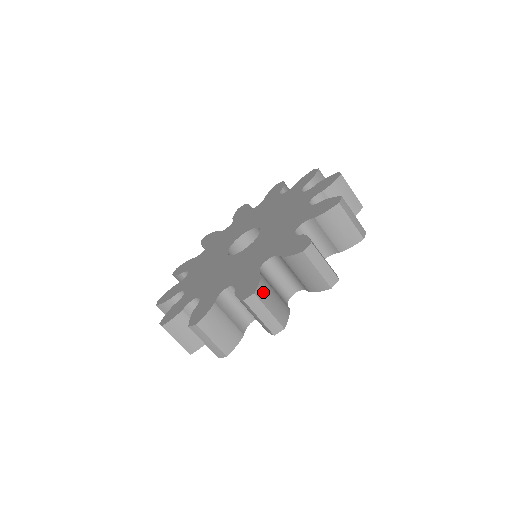
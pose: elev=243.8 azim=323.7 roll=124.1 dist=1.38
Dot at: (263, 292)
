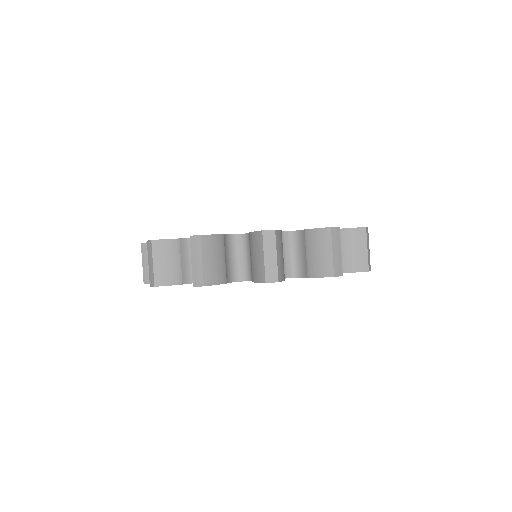
Dot at: occluded
